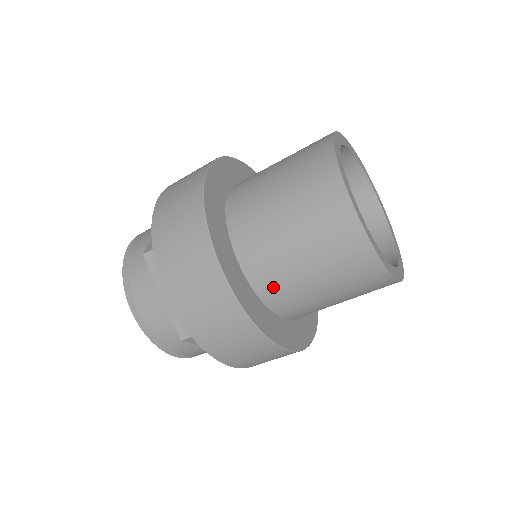
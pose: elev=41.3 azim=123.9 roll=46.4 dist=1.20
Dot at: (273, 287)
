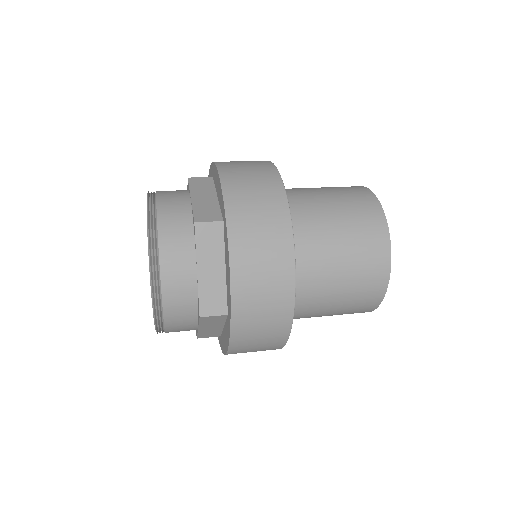
Dot at: occluded
